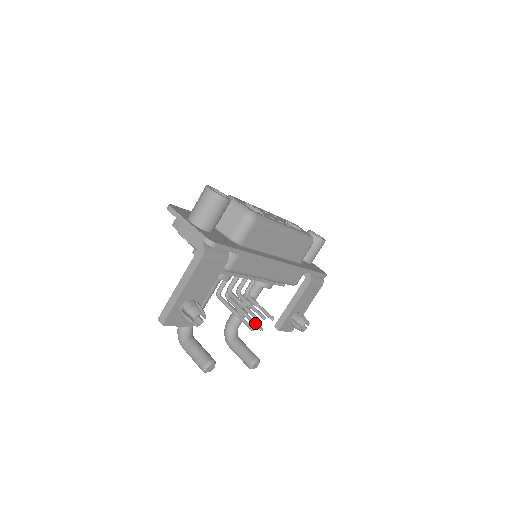
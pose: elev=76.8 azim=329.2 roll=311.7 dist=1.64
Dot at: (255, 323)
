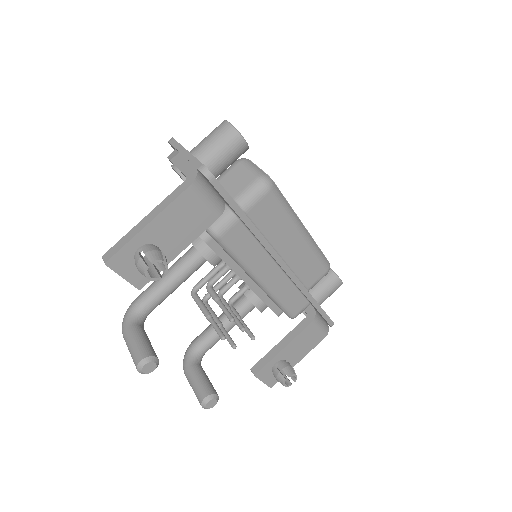
Dot at: (229, 337)
